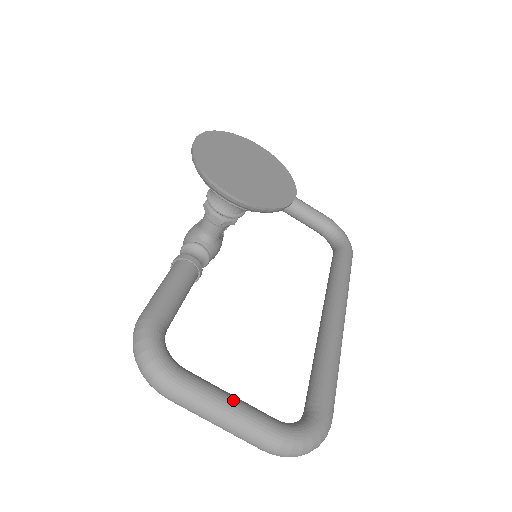
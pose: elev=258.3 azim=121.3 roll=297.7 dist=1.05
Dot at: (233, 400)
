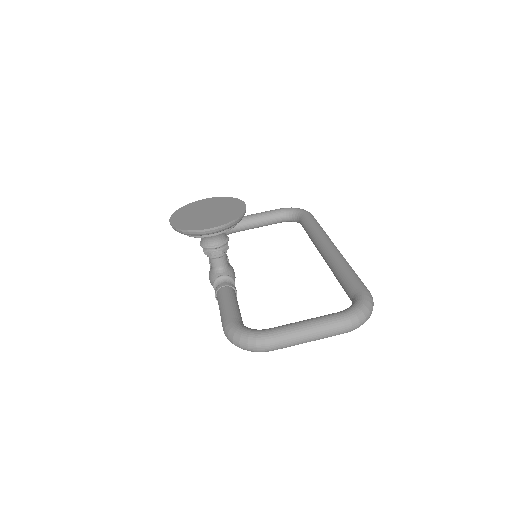
Dot at: (306, 321)
